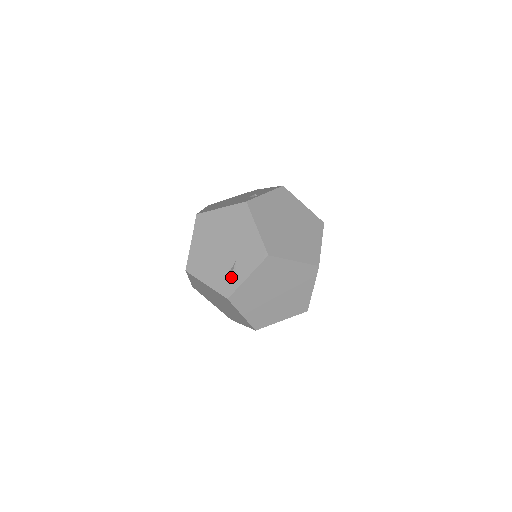
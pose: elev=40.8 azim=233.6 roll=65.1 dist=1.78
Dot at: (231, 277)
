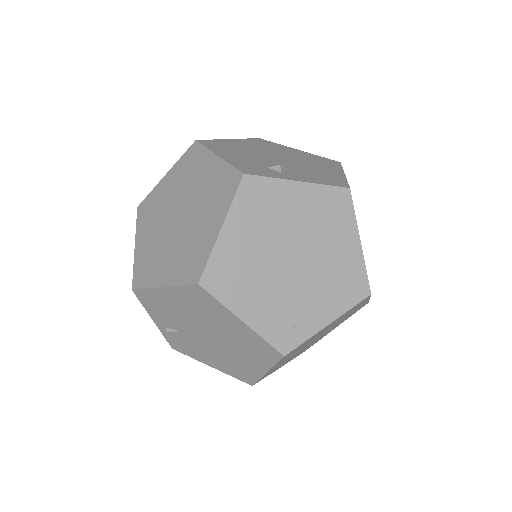
Dot at: (270, 170)
